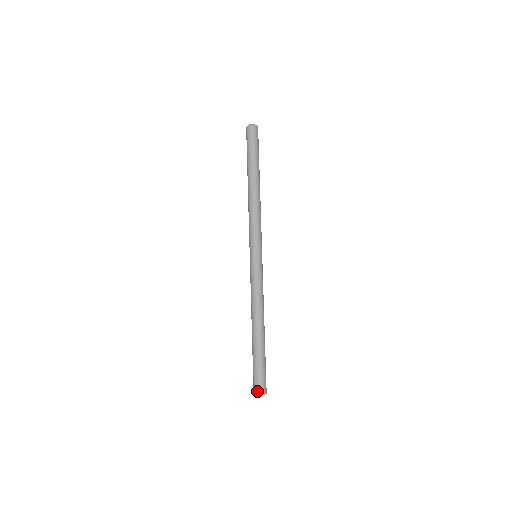
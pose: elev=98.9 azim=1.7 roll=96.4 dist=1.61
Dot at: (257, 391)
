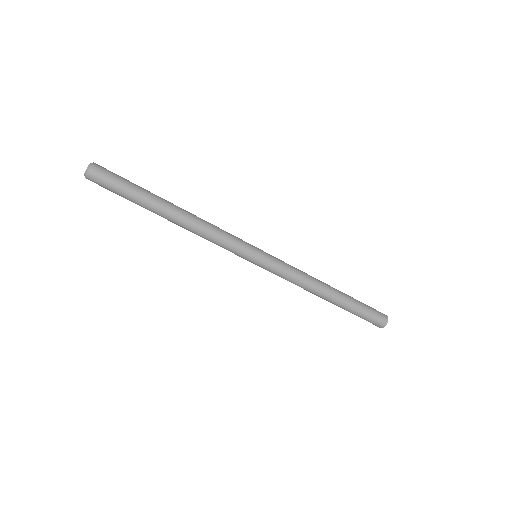
Dot at: occluded
